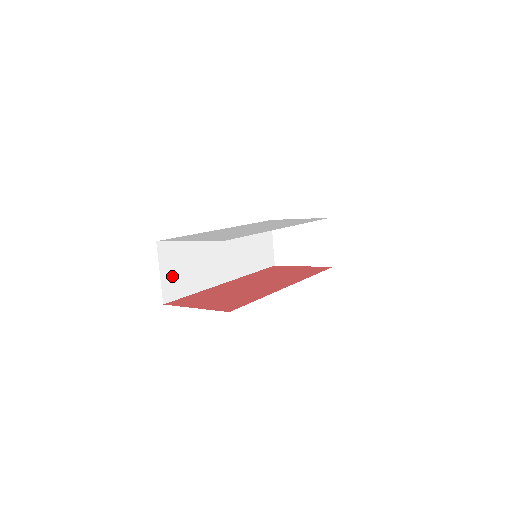
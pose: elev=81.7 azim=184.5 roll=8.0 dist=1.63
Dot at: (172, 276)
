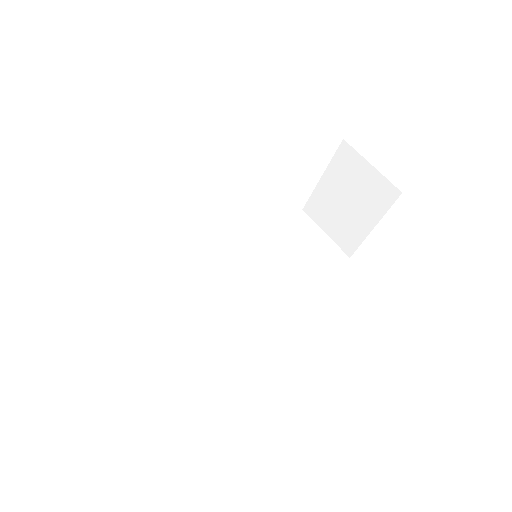
Dot at: (146, 357)
